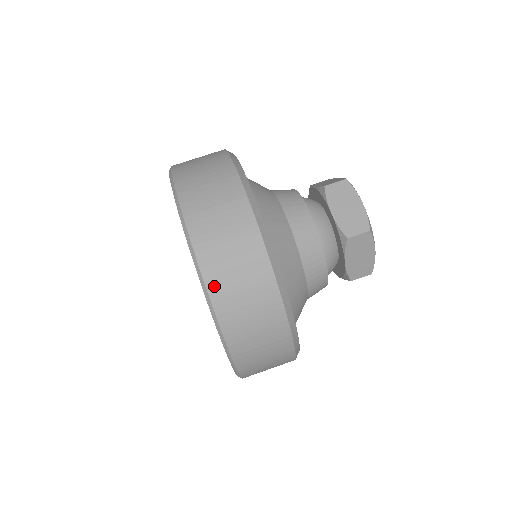
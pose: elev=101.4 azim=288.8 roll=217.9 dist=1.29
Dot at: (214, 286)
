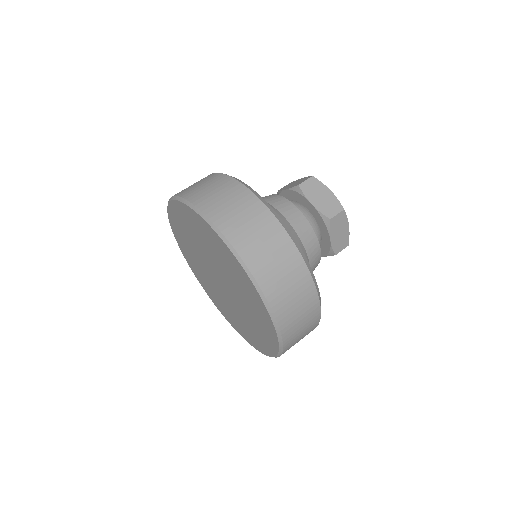
Dot at: (192, 197)
